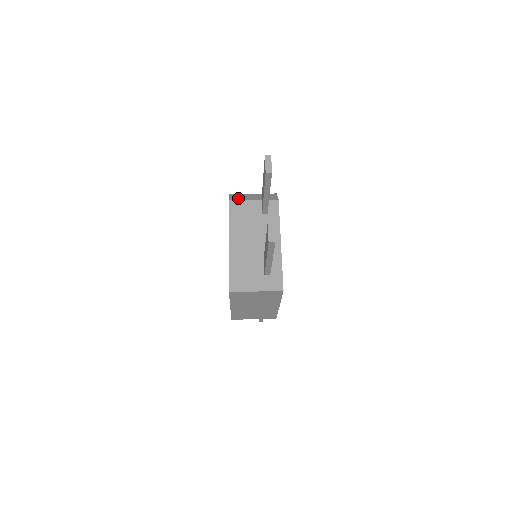
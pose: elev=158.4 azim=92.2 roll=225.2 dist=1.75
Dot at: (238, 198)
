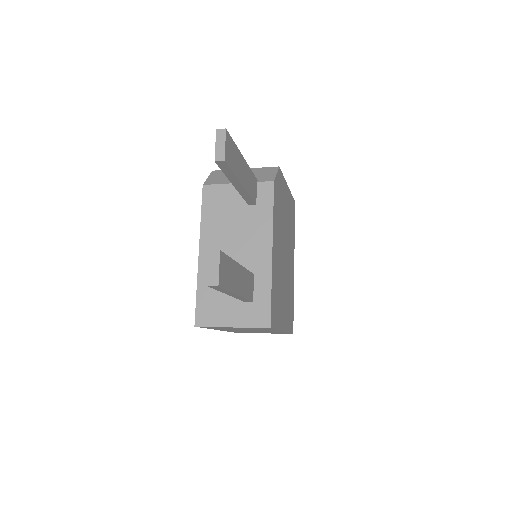
Dot at: (218, 180)
